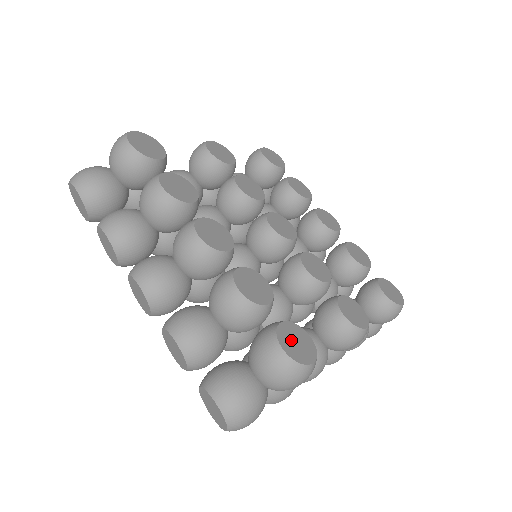
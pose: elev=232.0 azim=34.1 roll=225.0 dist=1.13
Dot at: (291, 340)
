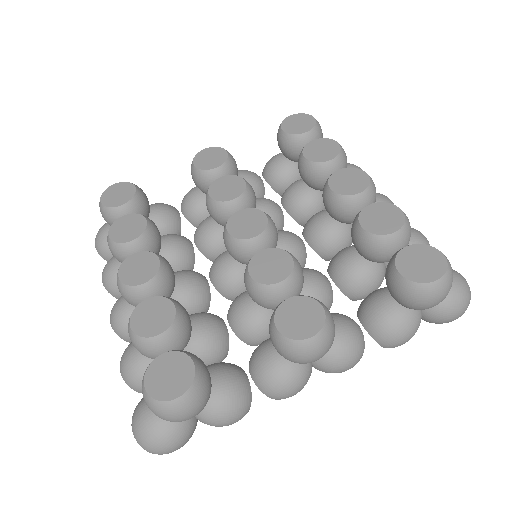
Dot at: (162, 373)
